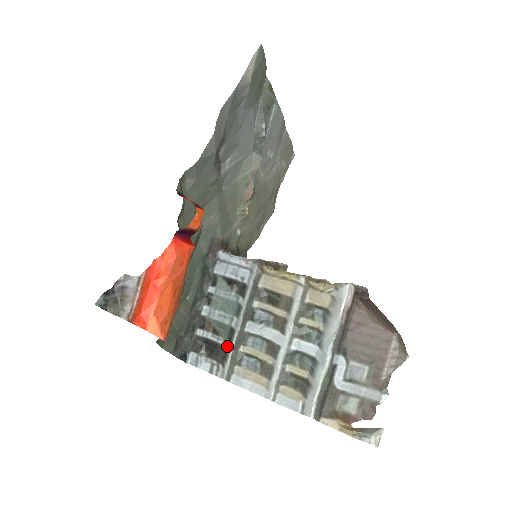
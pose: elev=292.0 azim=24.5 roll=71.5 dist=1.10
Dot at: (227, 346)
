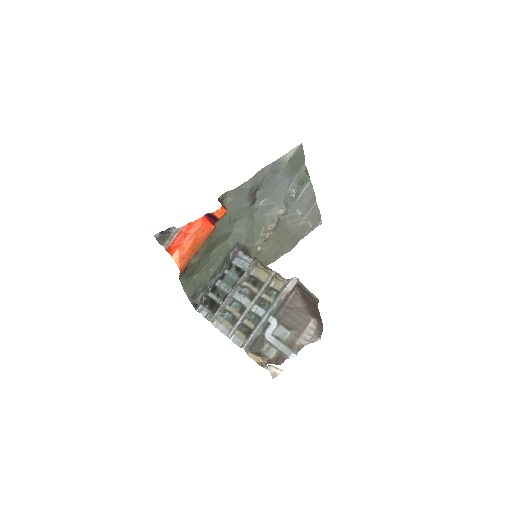
Dot at: (220, 304)
